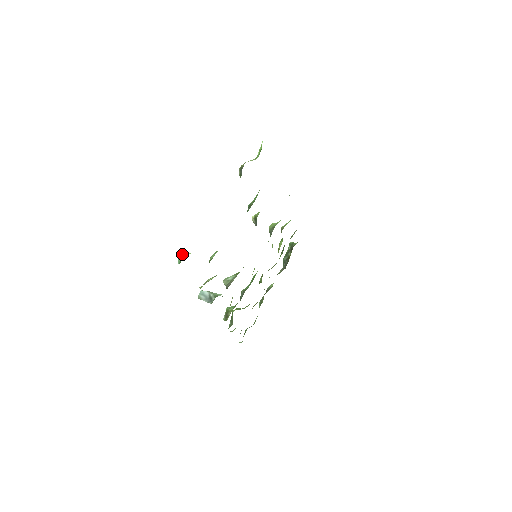
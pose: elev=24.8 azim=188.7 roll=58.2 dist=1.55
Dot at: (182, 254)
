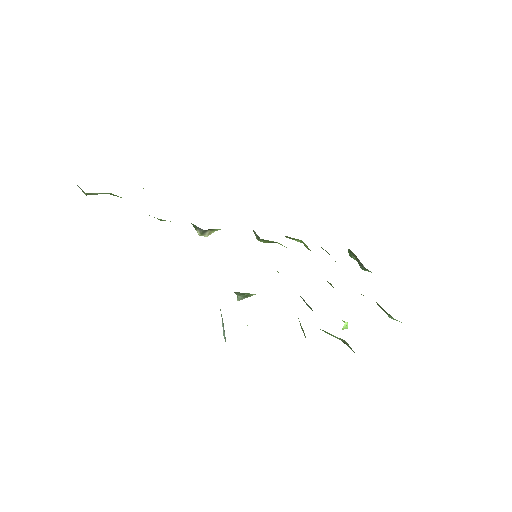
Dot at: occluded
